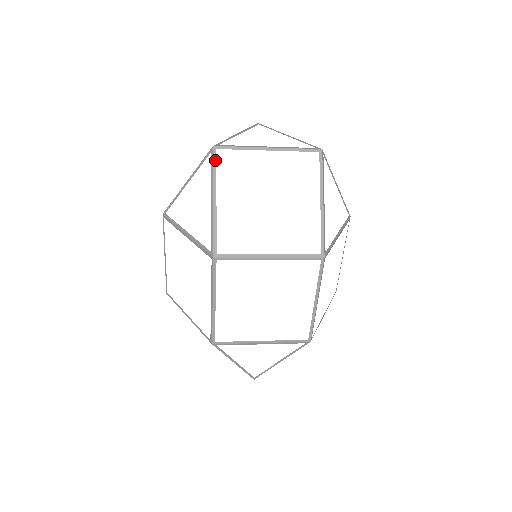
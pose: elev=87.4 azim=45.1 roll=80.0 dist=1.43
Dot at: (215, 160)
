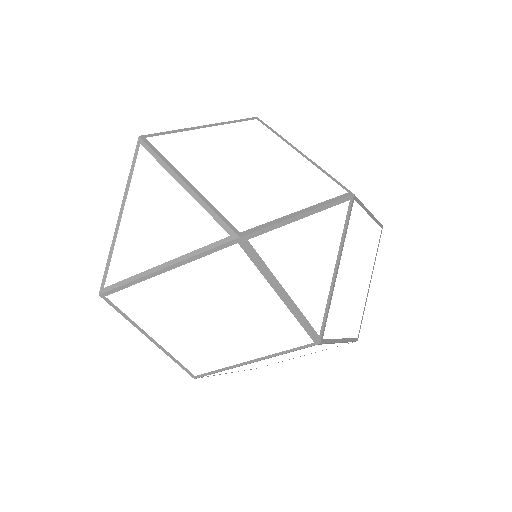
Dot at: (115, 307)
